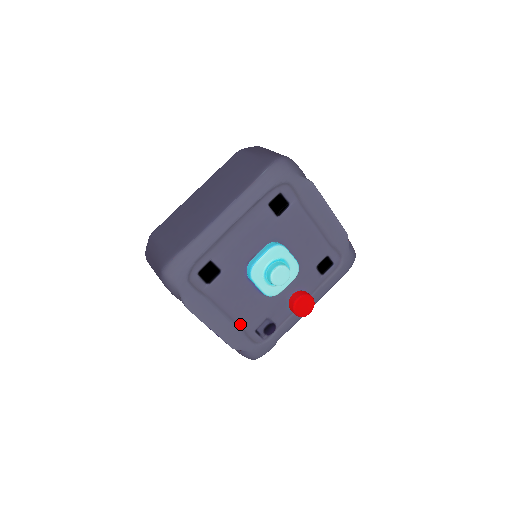
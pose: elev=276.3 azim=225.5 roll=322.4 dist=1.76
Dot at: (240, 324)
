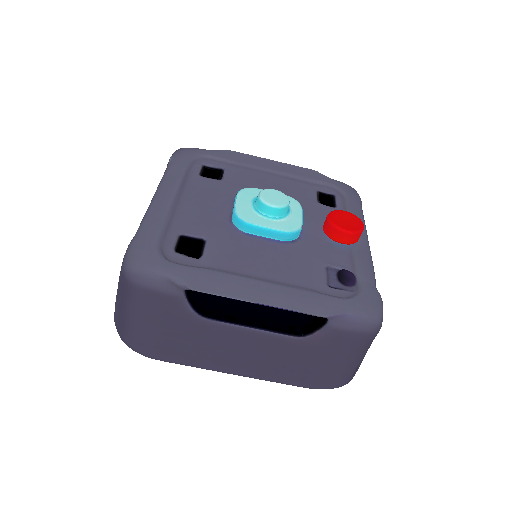
Dot at: (296, 285)
